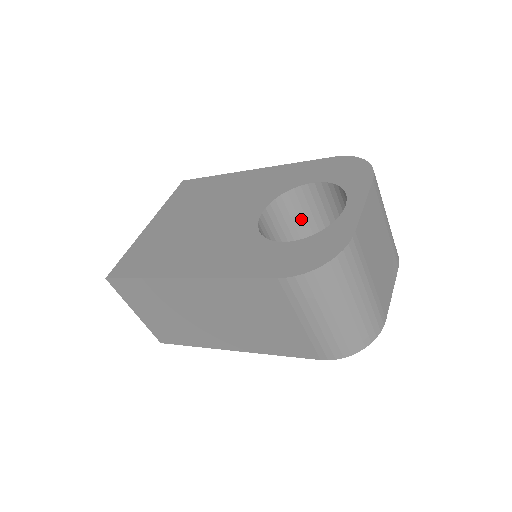
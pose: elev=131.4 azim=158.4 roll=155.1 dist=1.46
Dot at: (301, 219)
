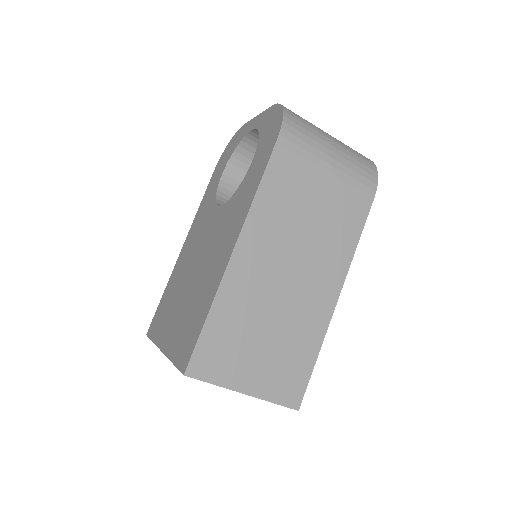
Dot at: occluded
